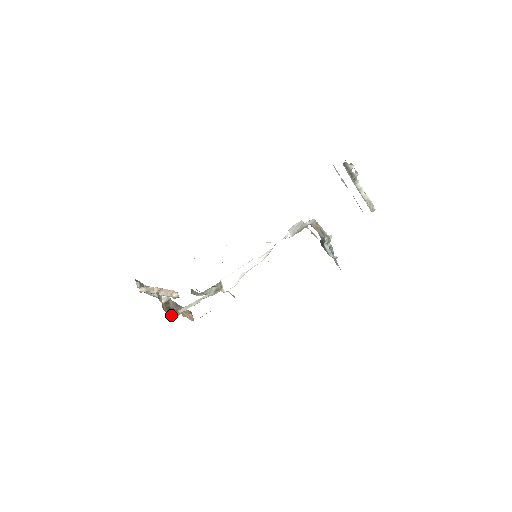
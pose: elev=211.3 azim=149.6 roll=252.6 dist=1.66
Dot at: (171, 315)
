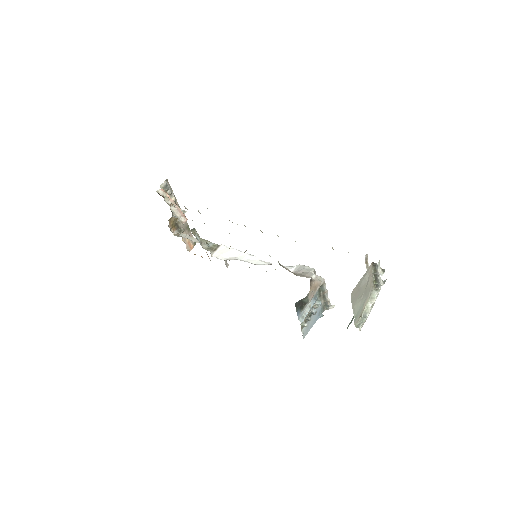
Dot at: (172, 230)
